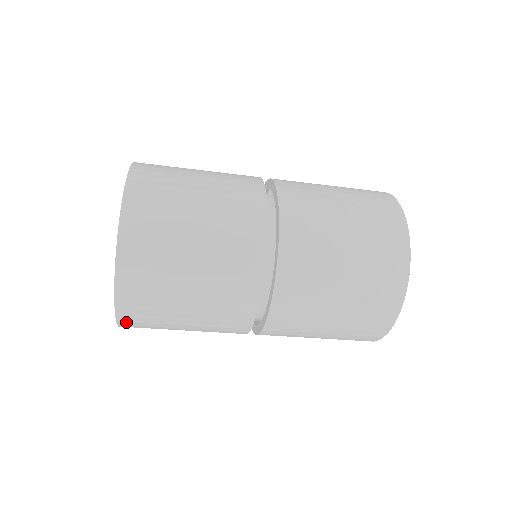
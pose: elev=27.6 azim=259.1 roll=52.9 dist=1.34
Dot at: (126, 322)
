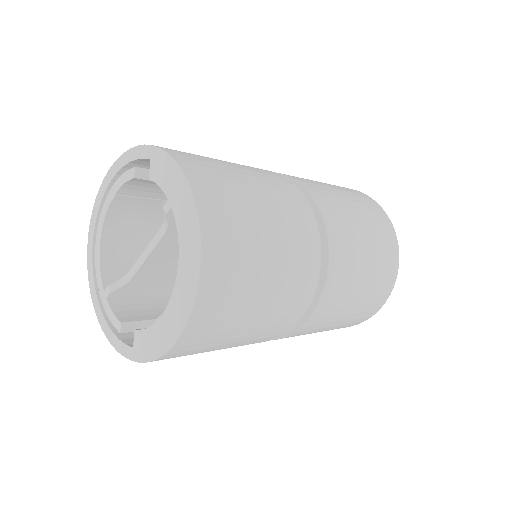
Dot at: (173, 354)
